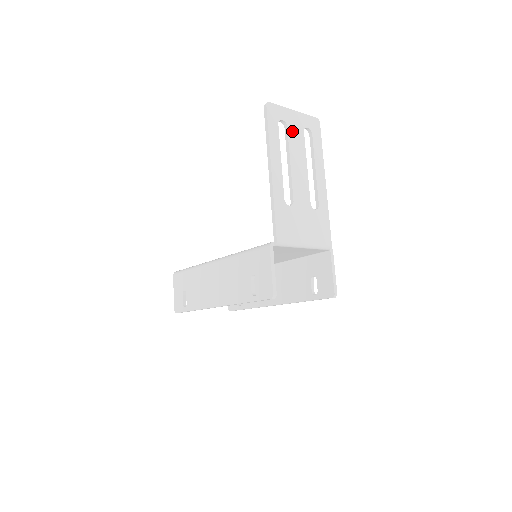
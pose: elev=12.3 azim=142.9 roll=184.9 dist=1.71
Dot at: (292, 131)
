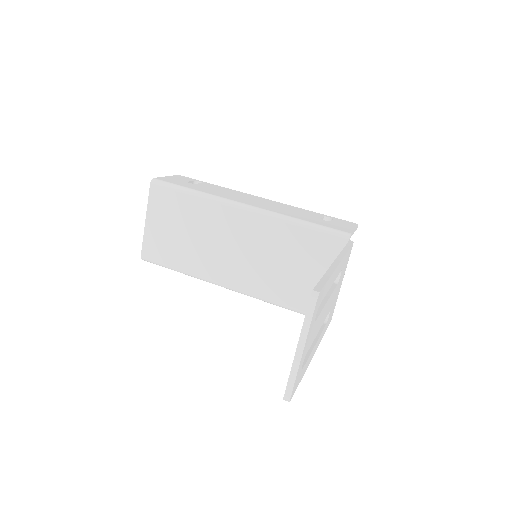
Dot at: (310, 343)
